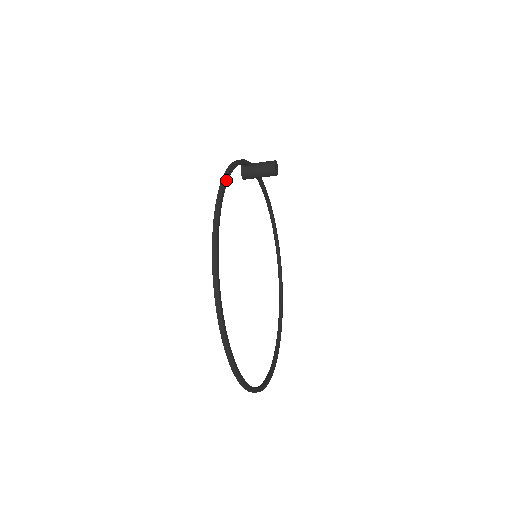
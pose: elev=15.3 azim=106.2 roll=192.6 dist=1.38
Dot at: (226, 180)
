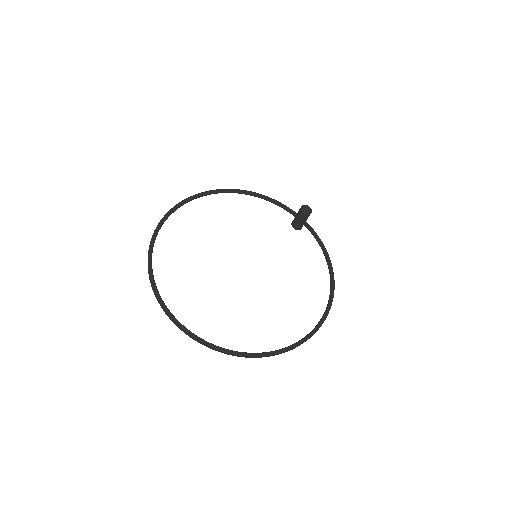
Dot at: (244, 191)
